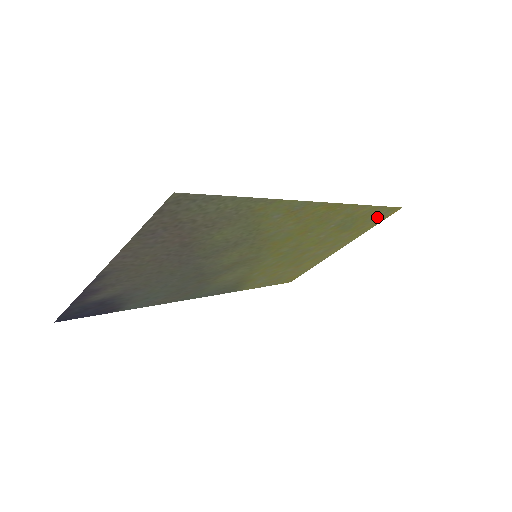
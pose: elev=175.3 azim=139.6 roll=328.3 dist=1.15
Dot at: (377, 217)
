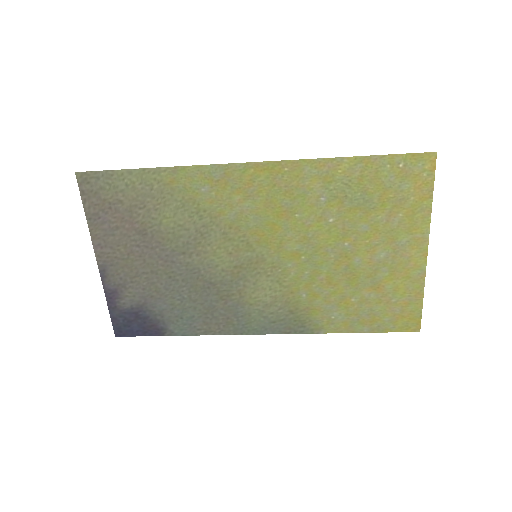
Dot at: (405, 177)
